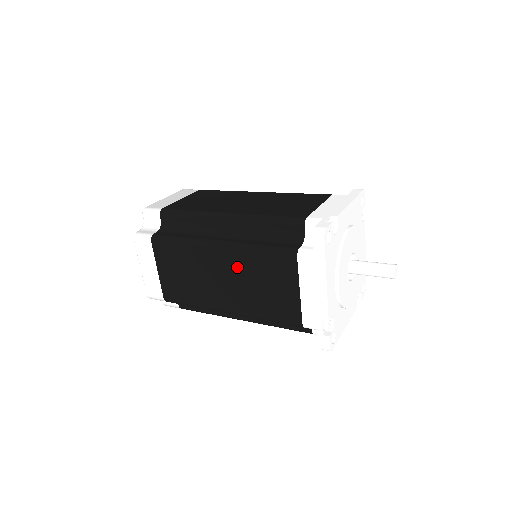
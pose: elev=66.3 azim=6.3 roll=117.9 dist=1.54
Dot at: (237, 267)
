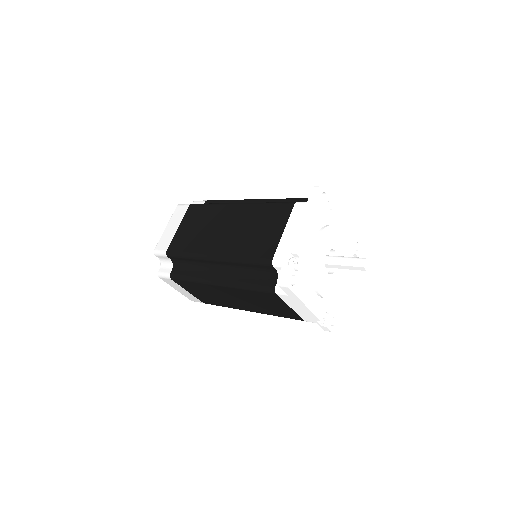
Dot at: (244, 217)
